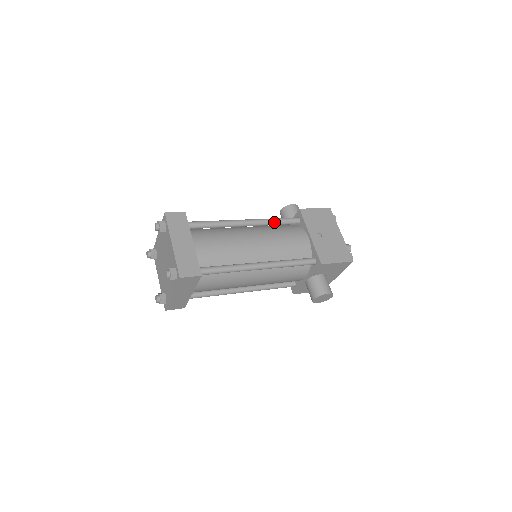
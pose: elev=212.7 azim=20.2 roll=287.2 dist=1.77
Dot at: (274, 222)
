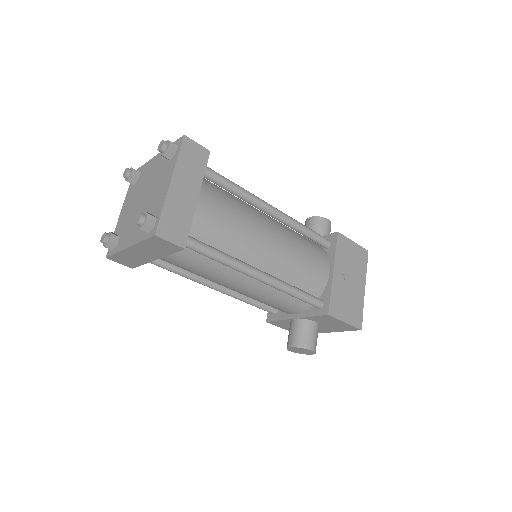
Dot at: (302, 230)
